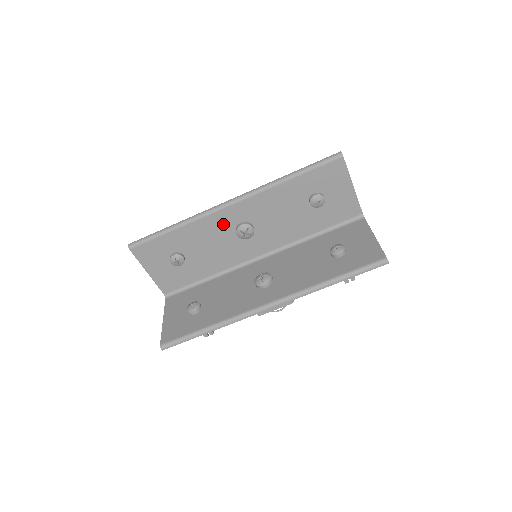
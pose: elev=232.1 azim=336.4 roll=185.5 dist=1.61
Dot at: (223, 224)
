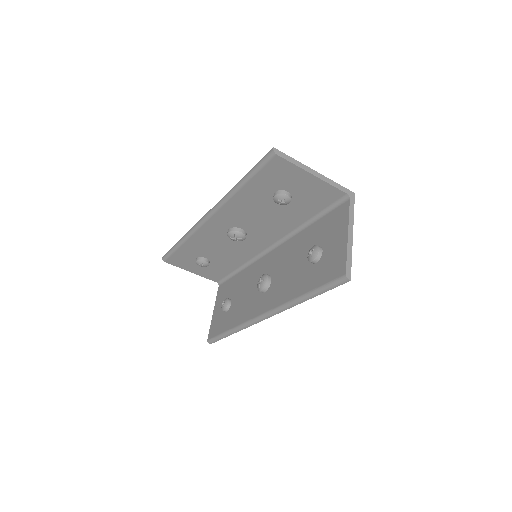
Dot at: (215, 233)
